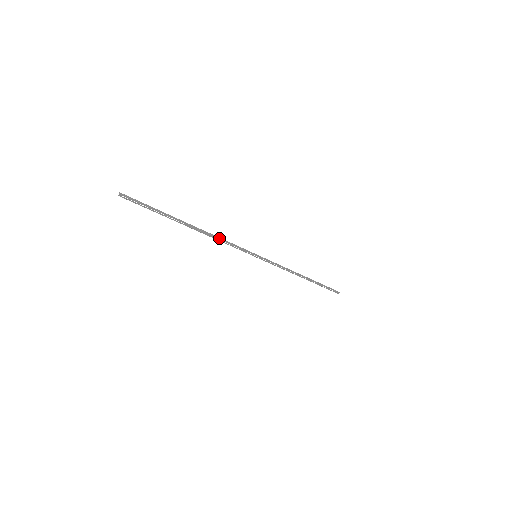
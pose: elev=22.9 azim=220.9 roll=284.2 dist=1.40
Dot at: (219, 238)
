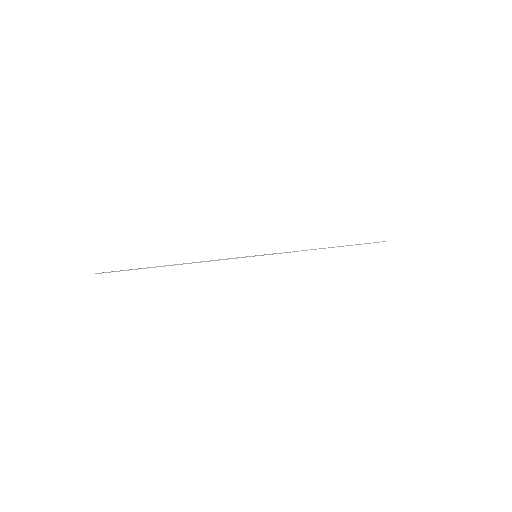
Dot at: (206, 261)
